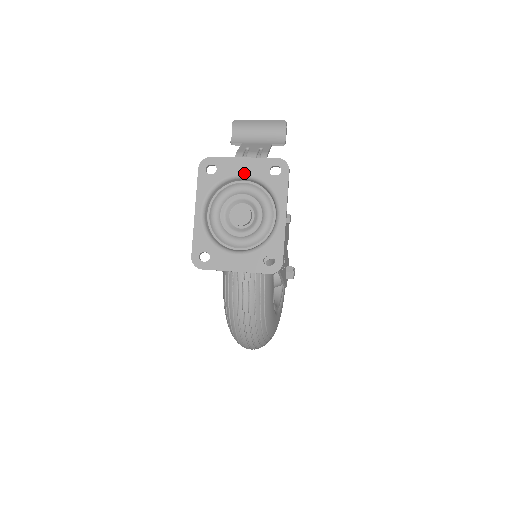
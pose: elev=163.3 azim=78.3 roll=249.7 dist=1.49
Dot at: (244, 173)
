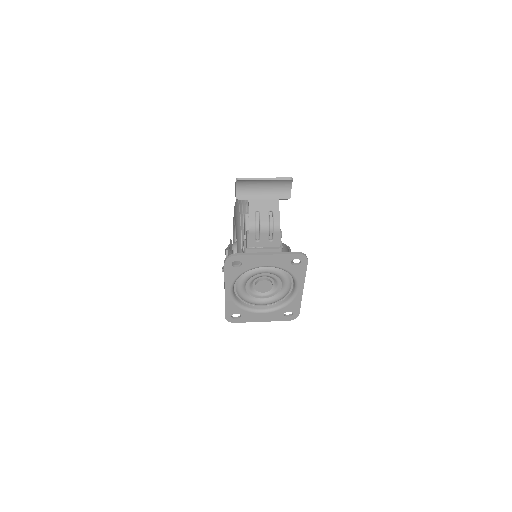
Dot at: (268, 265)
